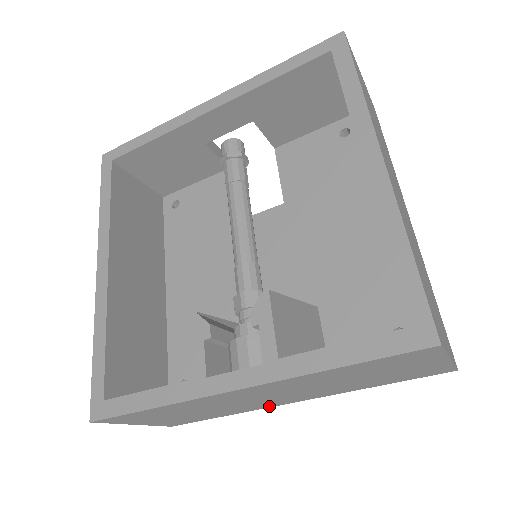
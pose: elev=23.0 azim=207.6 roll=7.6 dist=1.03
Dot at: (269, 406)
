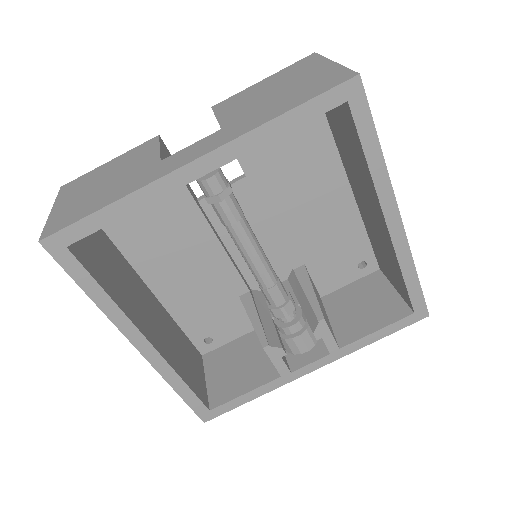
Dot at: occluded
